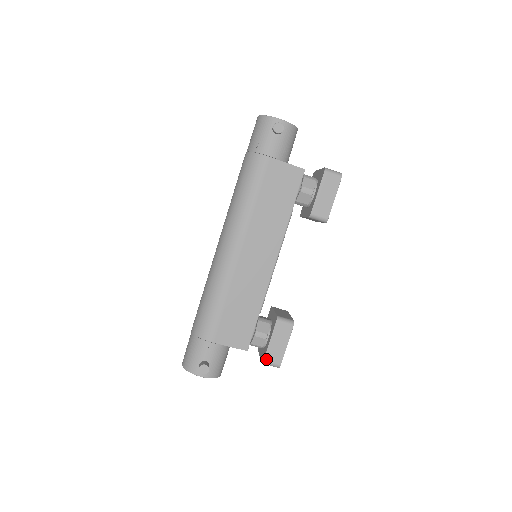
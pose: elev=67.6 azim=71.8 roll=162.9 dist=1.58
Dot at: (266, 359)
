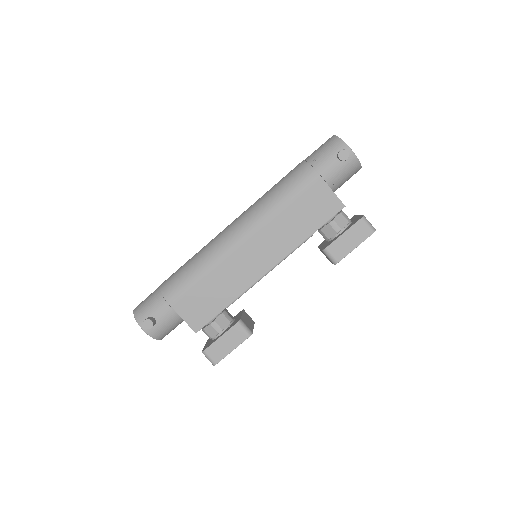
Dot at: (207, 350)
